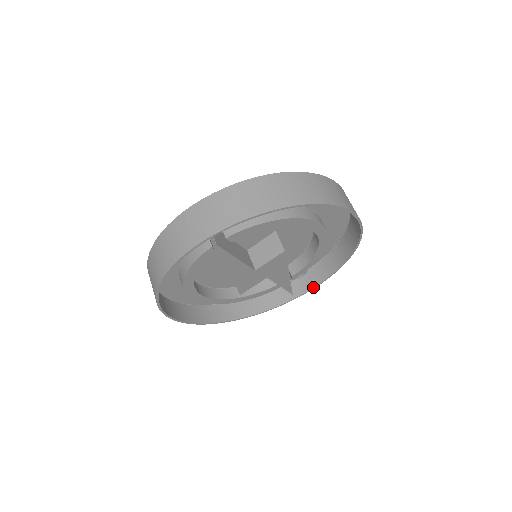
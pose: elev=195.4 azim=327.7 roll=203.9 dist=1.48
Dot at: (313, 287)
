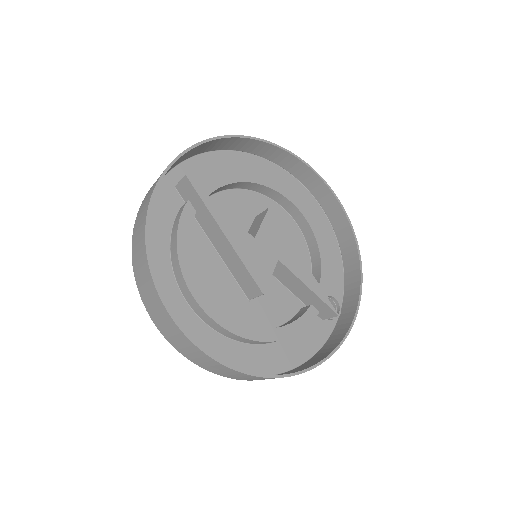
Dot at: (357, 305)
